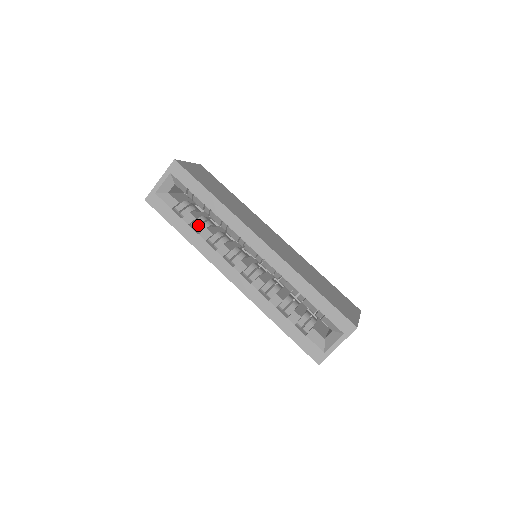
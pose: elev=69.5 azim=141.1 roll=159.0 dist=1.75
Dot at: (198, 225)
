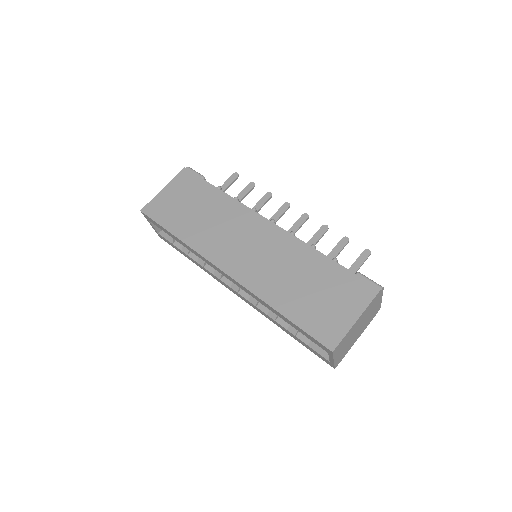
Dot at: occluded
